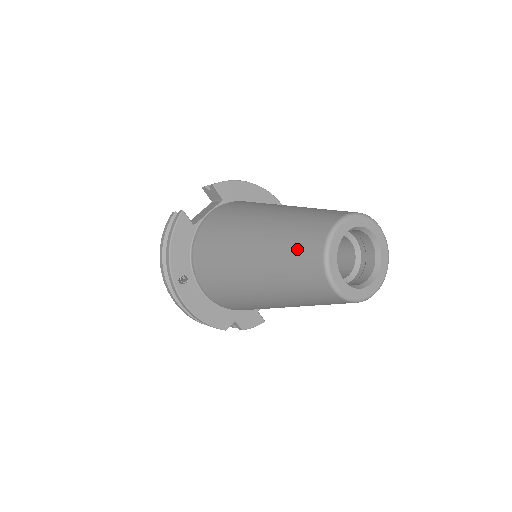
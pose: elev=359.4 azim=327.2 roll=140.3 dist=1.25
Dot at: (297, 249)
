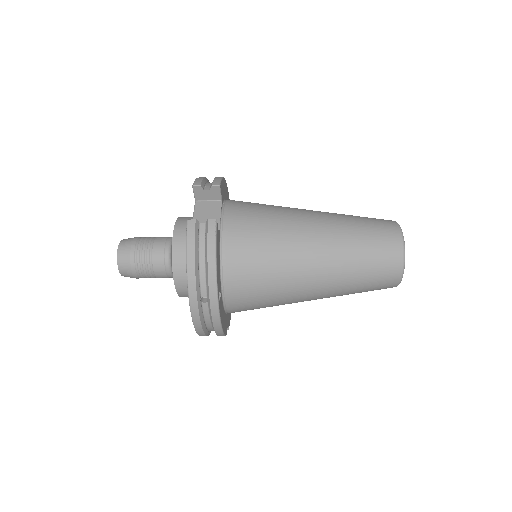
Dot at: (377, 255)
